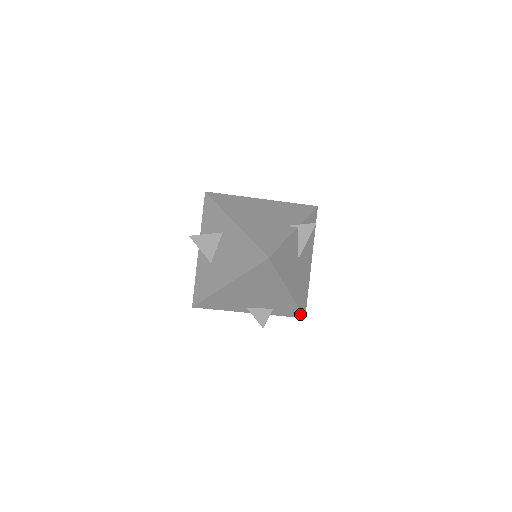
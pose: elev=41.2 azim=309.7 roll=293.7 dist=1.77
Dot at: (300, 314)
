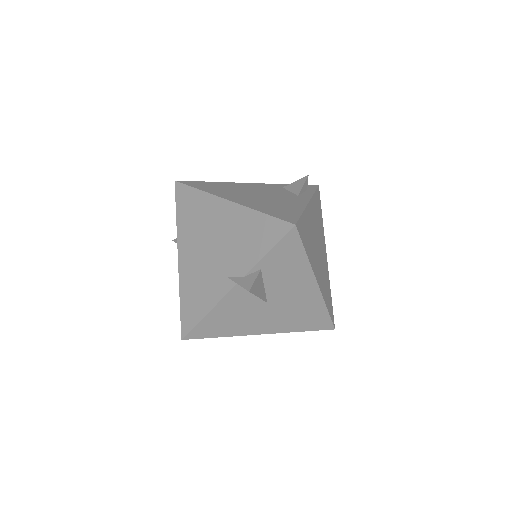
Dot at: (321, 328)
